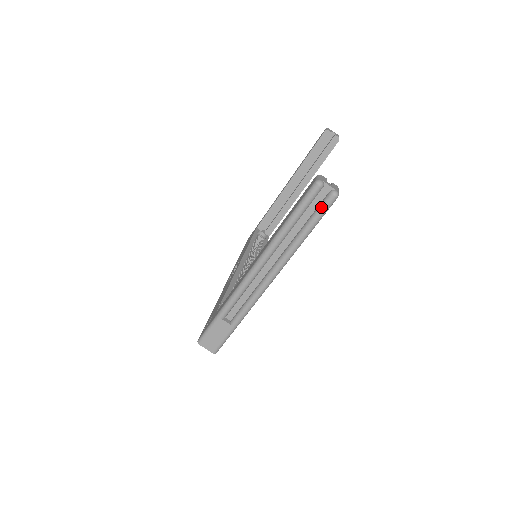
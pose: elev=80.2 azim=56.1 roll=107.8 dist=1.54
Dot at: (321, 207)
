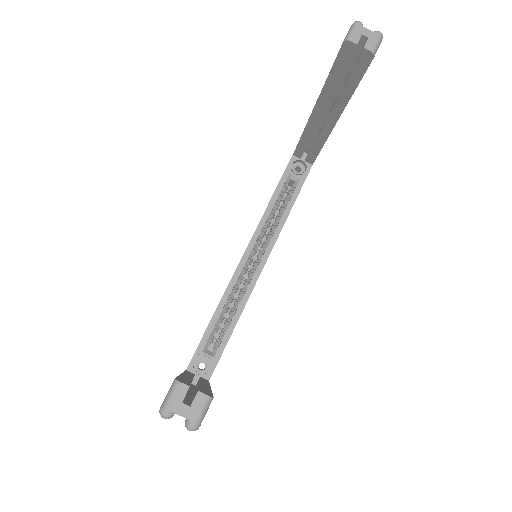
Dot at: occluded
